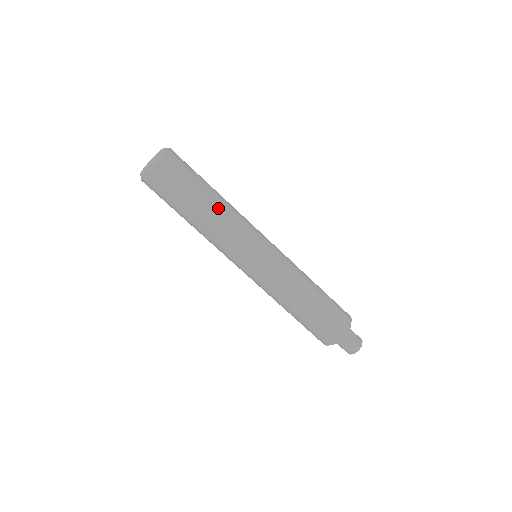
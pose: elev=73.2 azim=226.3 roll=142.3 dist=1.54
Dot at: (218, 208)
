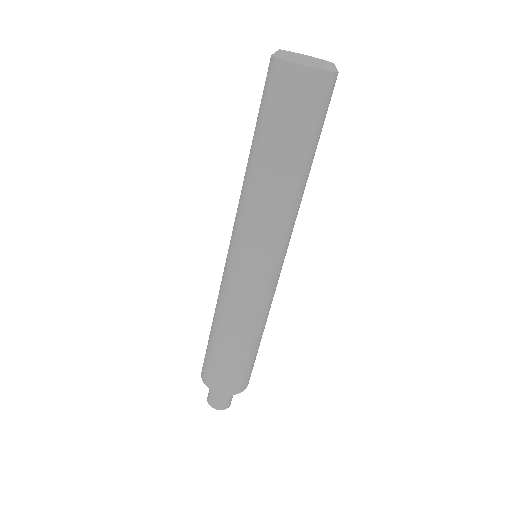
Dot at: (274, 185)
